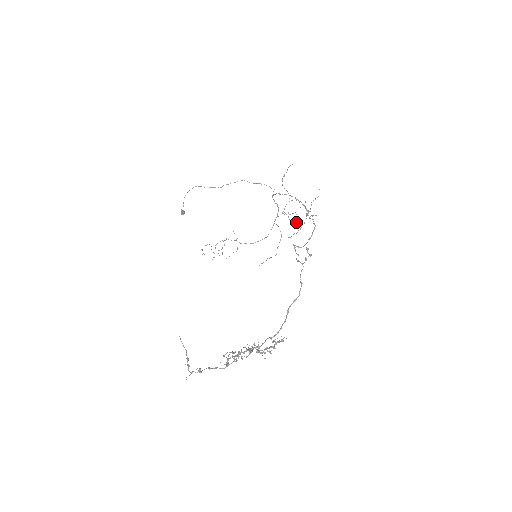
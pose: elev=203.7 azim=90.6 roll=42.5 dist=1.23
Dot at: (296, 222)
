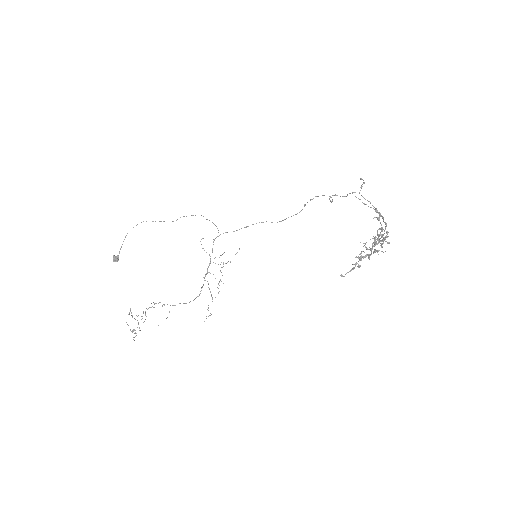
Dot at: occluded
